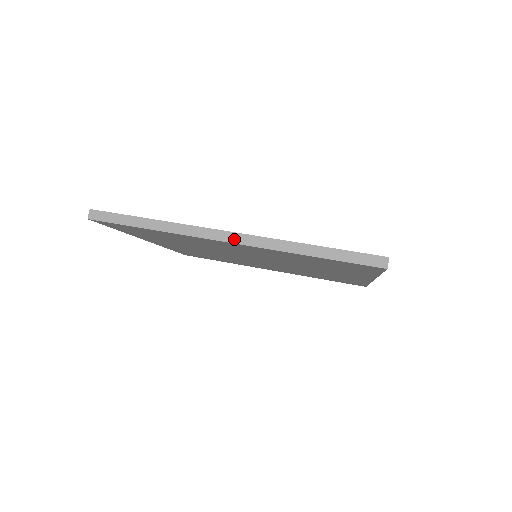
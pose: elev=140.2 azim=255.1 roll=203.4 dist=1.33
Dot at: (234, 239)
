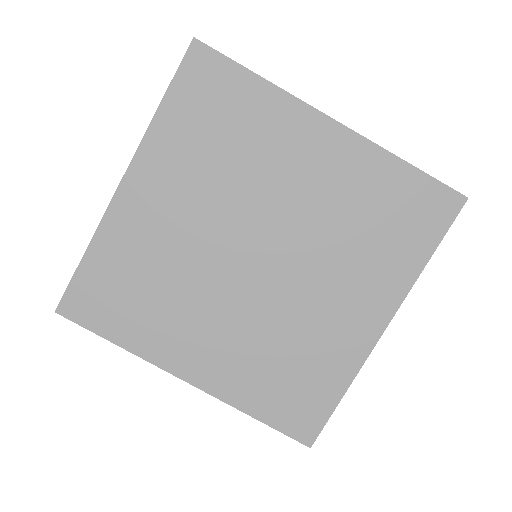
Dot at: (191, 382)
